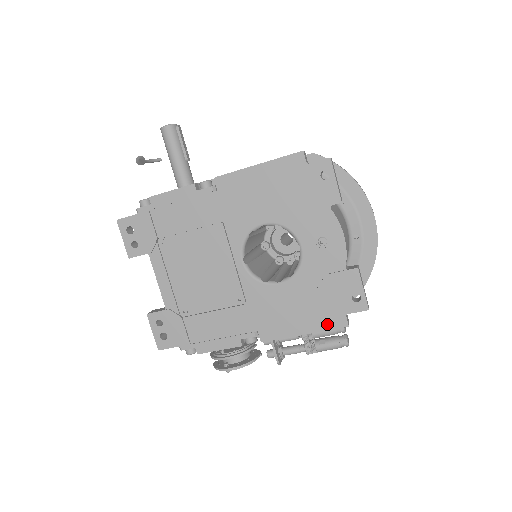
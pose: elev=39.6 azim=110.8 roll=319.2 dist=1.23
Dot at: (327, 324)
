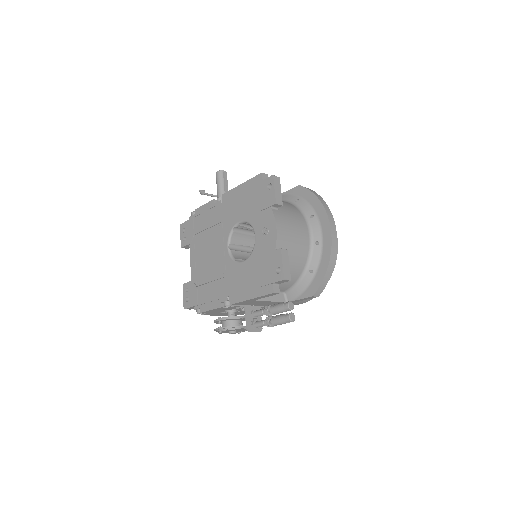
Dot at: (263, 291)
